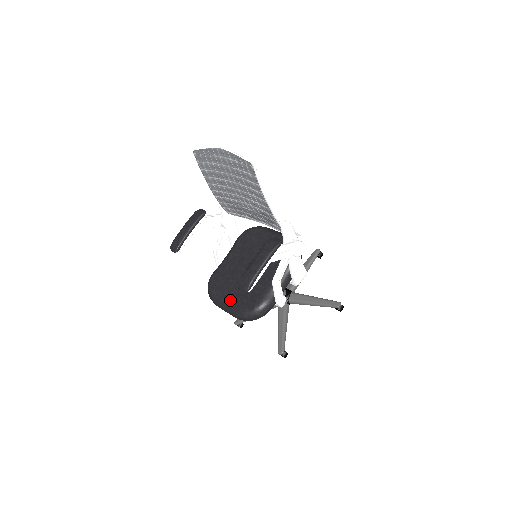
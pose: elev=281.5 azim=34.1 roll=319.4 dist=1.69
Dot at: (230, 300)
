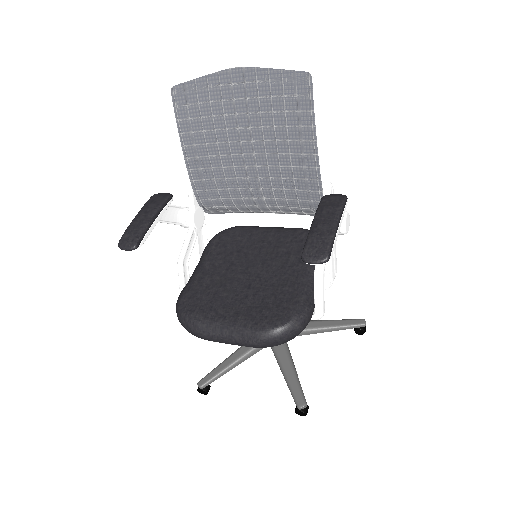
Dot at: (236, 319)
